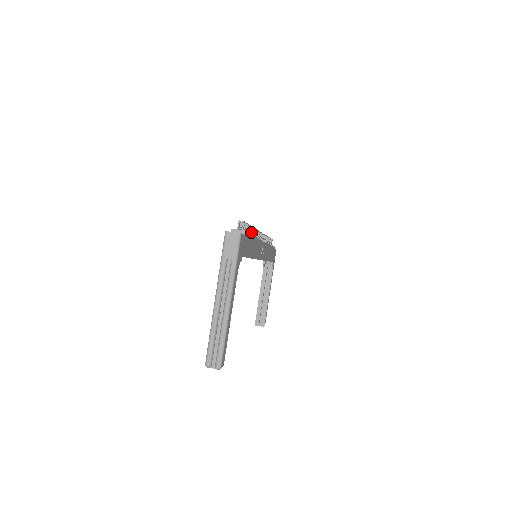
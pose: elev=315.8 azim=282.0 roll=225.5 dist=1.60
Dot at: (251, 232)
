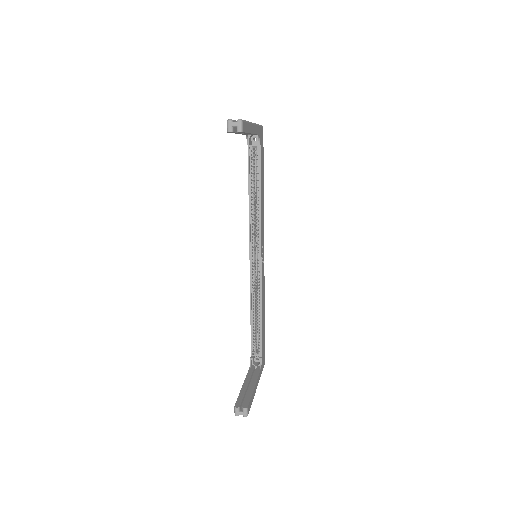
Dot at: occluded
